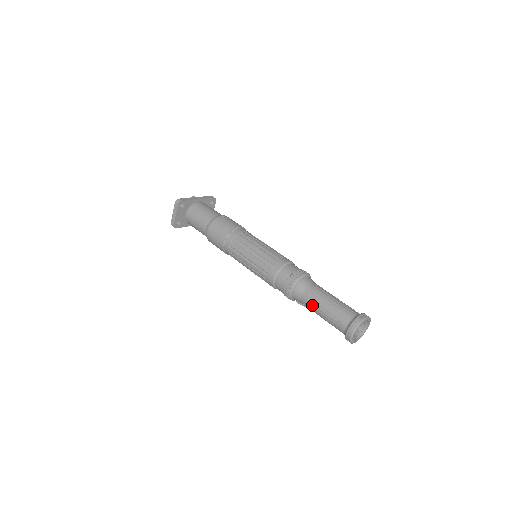
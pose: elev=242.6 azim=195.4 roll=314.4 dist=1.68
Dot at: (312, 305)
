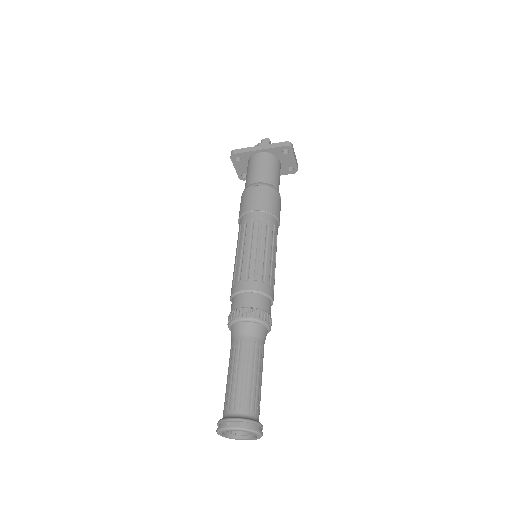
Dot at: occluded
